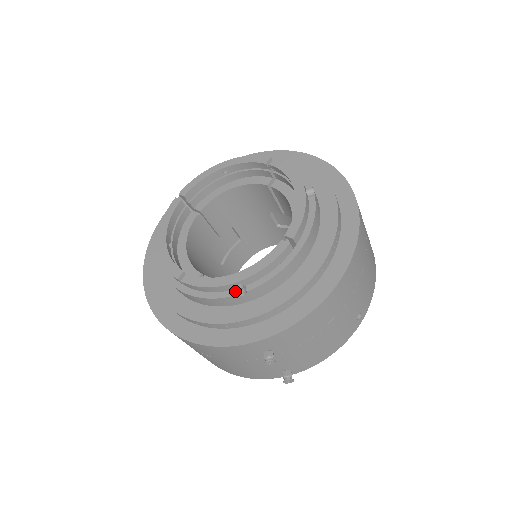
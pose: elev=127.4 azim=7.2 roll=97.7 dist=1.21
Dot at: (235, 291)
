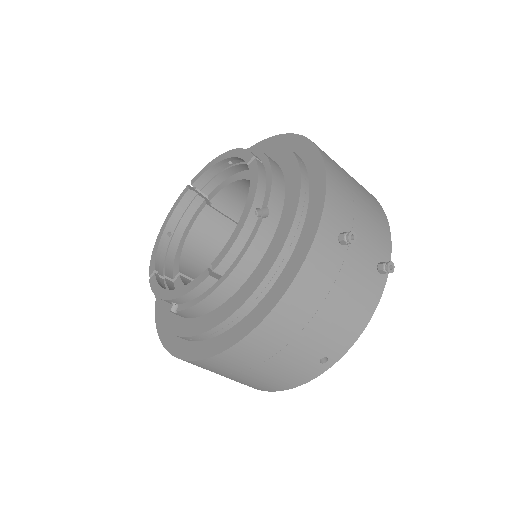
Dot at: (259, 219)
